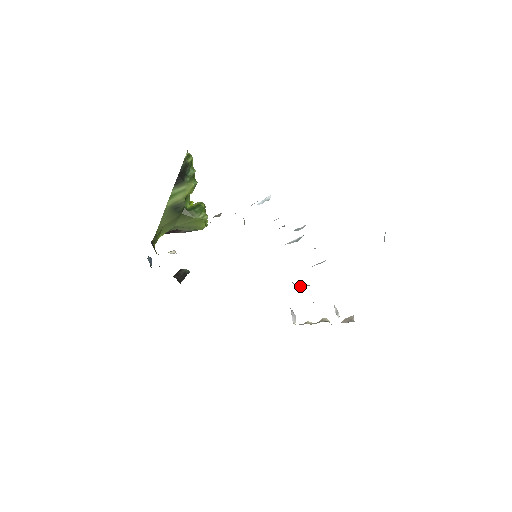
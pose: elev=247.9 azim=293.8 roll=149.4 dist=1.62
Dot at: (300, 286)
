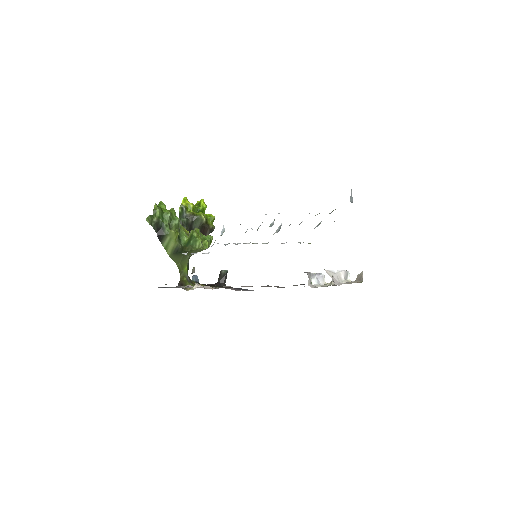
Dot at: occluded
